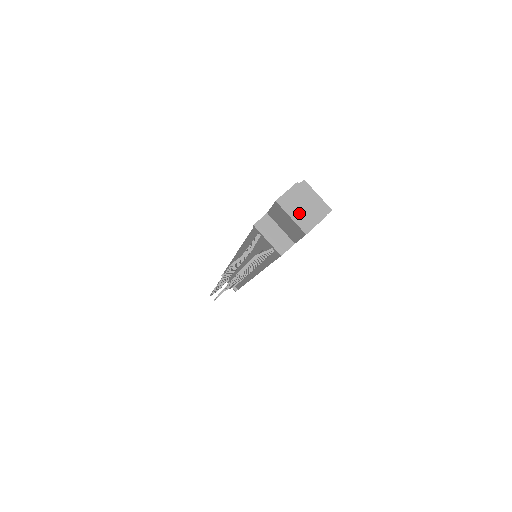
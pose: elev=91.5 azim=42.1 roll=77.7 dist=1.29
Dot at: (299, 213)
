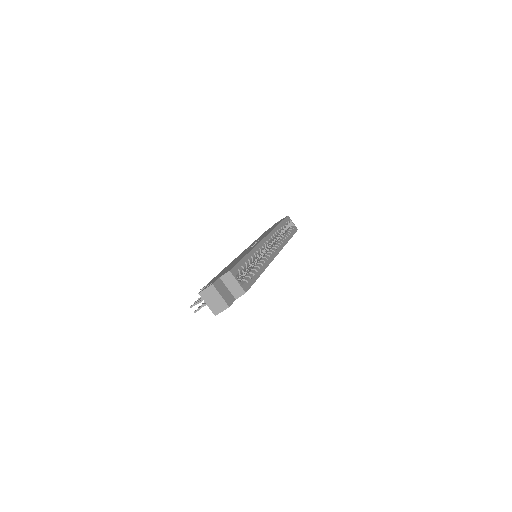
Dot at: (212, 303)
